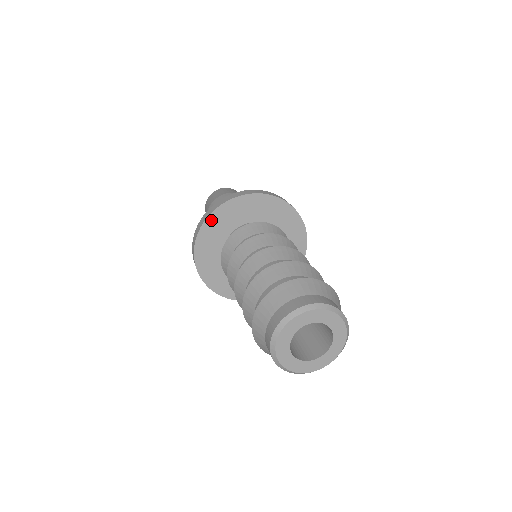
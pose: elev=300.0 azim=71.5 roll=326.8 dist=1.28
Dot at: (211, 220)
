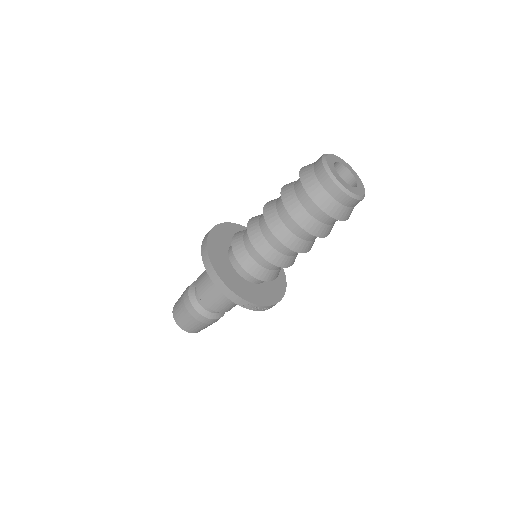
Dot at: (211, 253)
